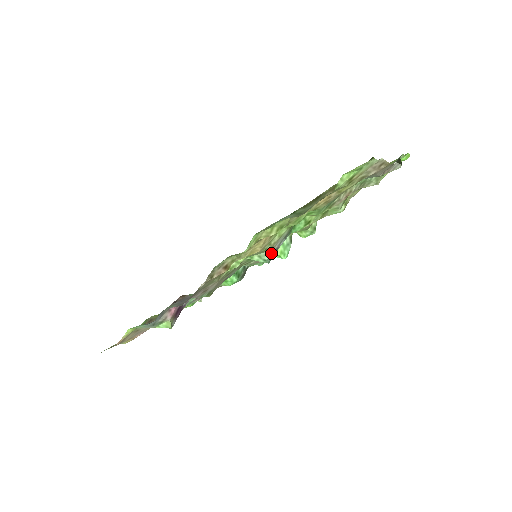
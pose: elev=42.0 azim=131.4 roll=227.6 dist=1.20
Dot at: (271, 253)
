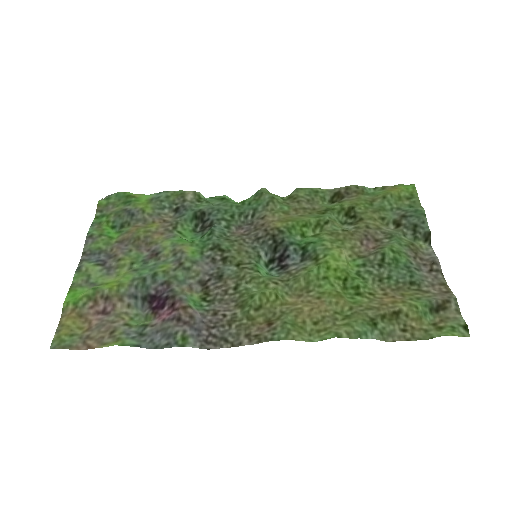
Dot at: (283, 272)
